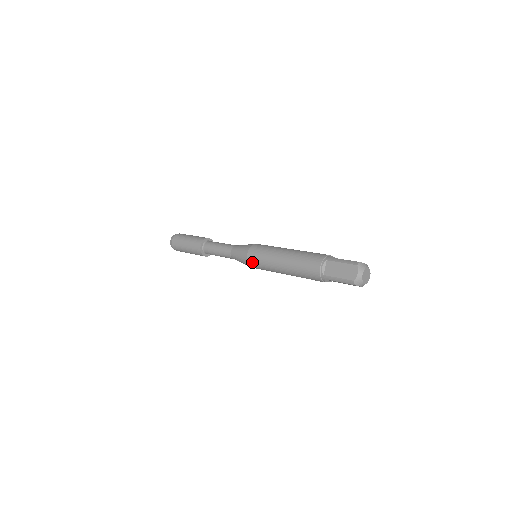
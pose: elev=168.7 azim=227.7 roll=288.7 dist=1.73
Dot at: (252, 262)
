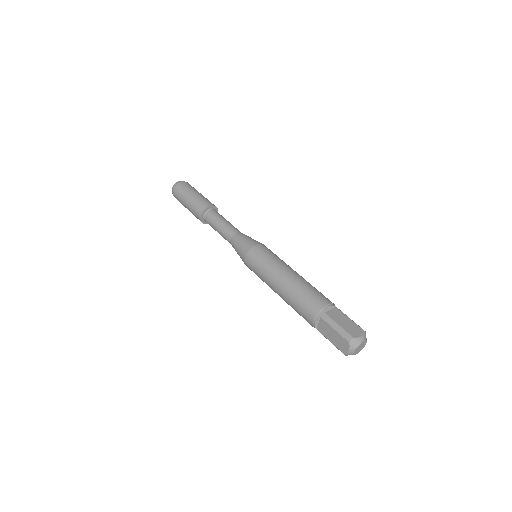
Dot at: (250, 269)
